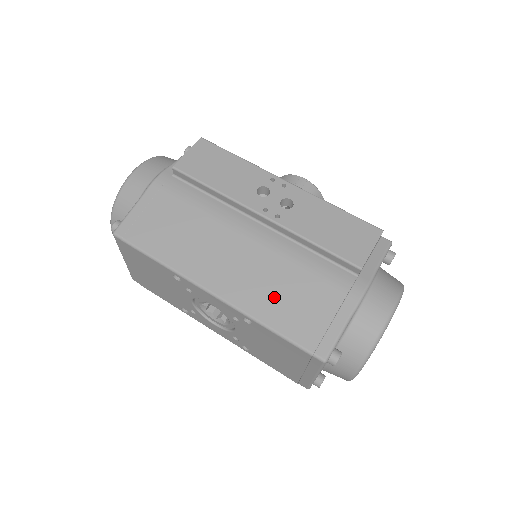
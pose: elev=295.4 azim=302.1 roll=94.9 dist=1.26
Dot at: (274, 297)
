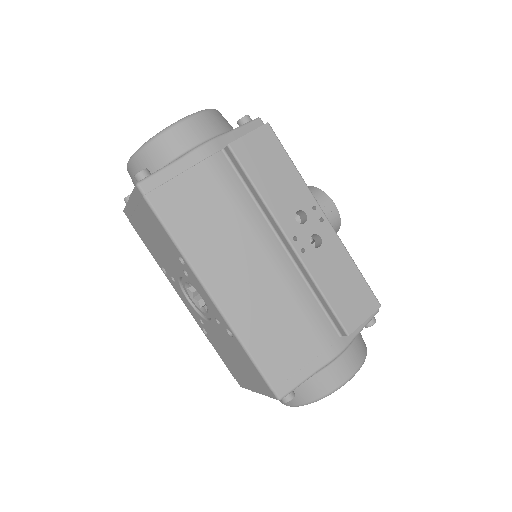
Dot at: (264, 325)
